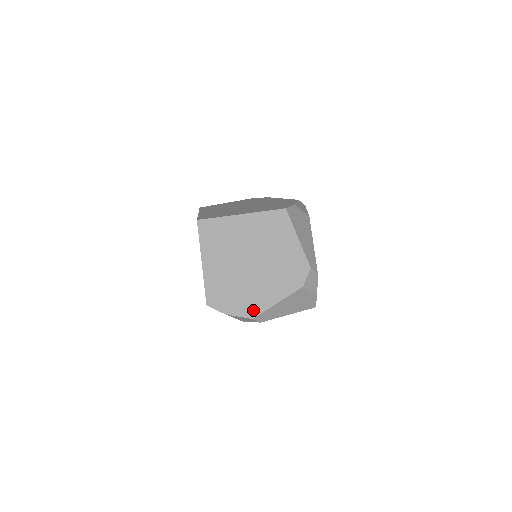
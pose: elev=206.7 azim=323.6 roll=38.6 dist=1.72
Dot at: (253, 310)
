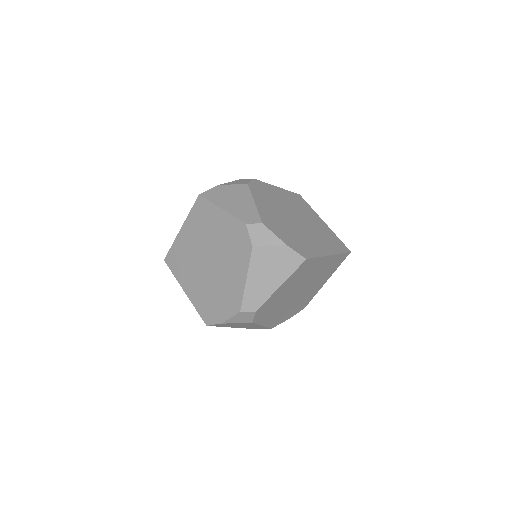
Dot at: (235, 303)
